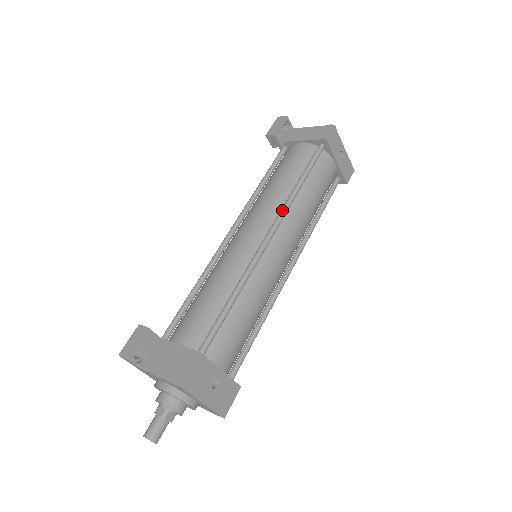
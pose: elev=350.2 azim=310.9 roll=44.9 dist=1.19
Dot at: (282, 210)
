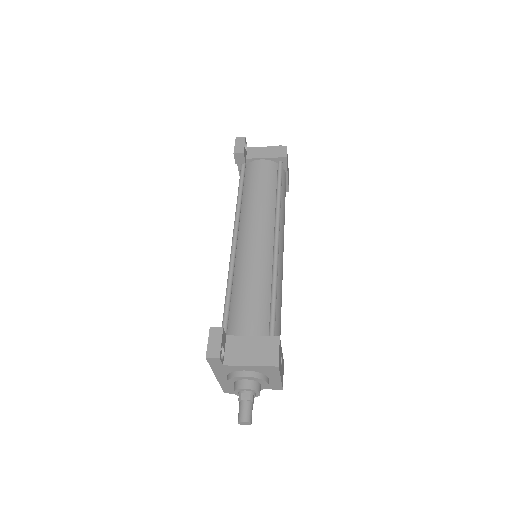
Dot at: (278, 216)
